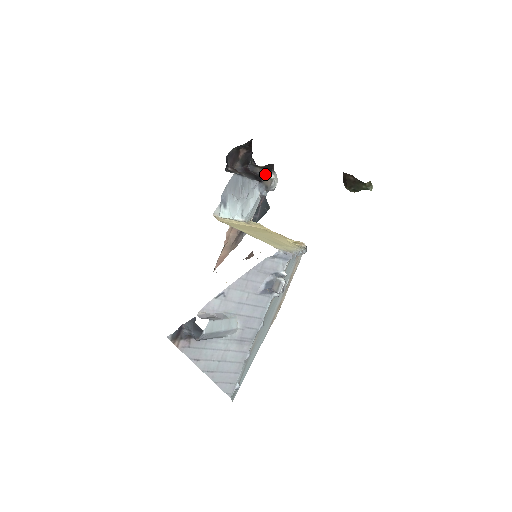
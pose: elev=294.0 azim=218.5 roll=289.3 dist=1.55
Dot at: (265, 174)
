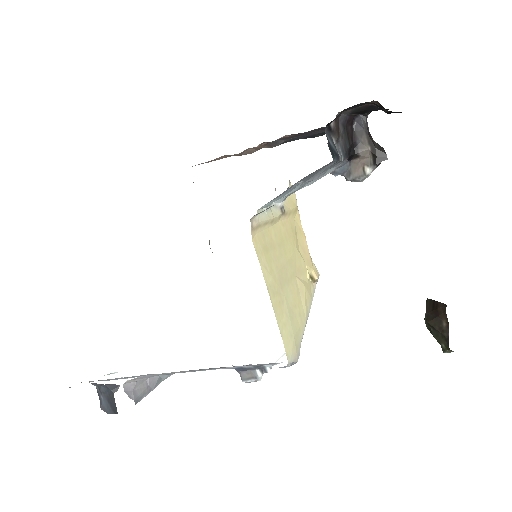
Dot at: (365, 155)
